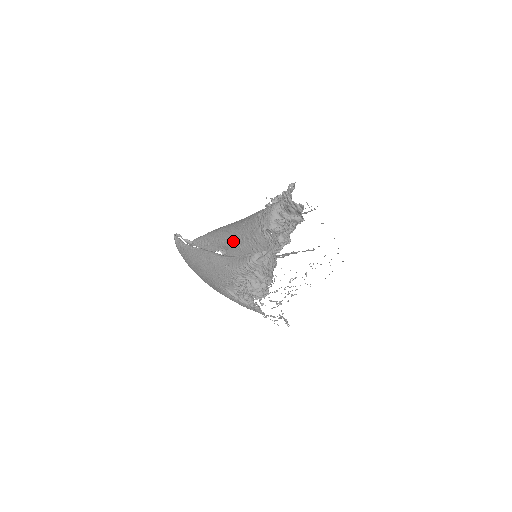
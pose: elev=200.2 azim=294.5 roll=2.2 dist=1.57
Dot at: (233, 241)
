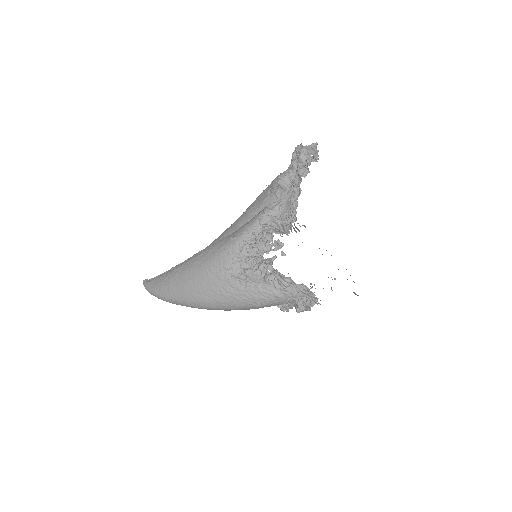
Dot at: (233, 231)
